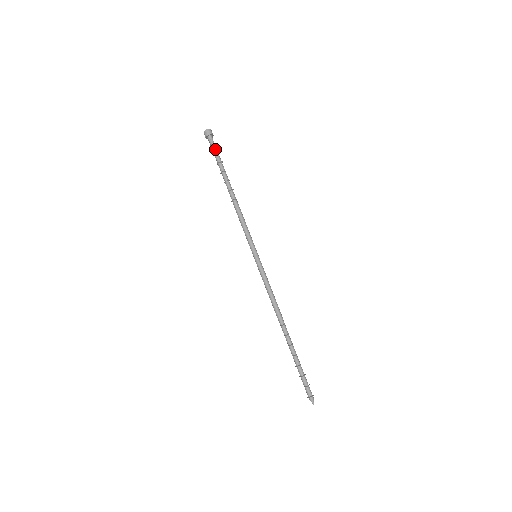
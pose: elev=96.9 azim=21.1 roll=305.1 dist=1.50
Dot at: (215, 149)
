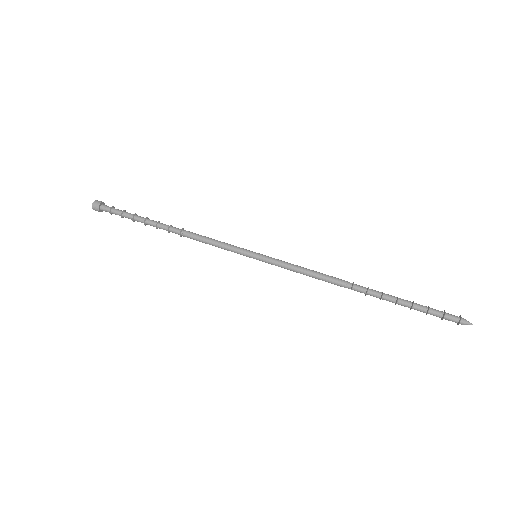
Dot at: (119, 210)
